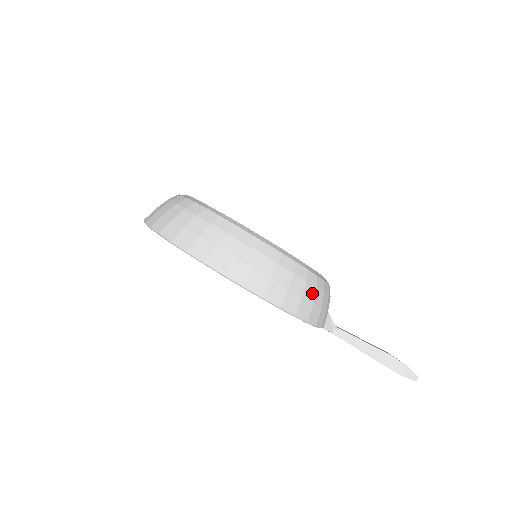
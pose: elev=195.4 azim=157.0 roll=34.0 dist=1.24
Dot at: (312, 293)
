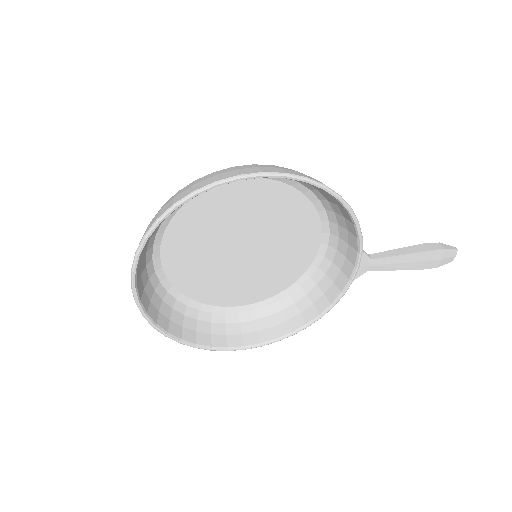
Dot at: occluded
